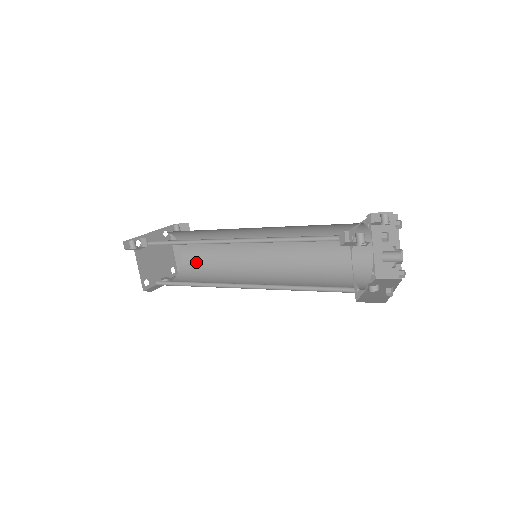
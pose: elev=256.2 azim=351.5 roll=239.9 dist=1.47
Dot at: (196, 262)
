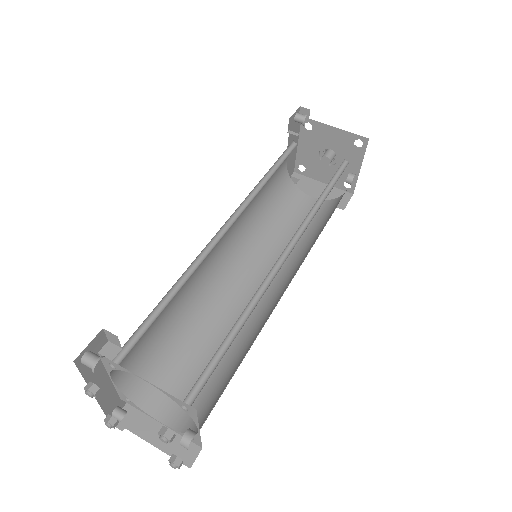
Dot at: (198, 398)
